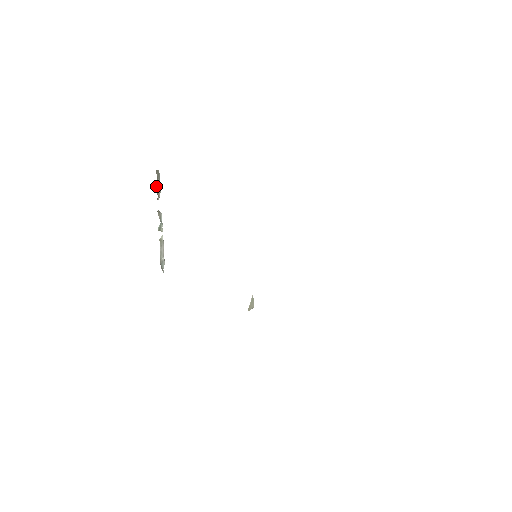
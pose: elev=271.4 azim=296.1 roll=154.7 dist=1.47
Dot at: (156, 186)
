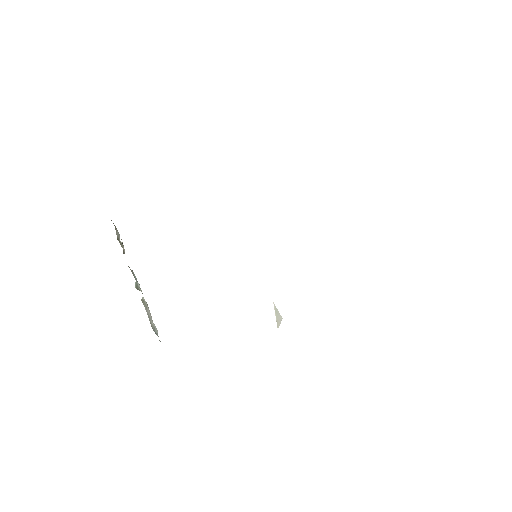
Dot at: (117, 239)
